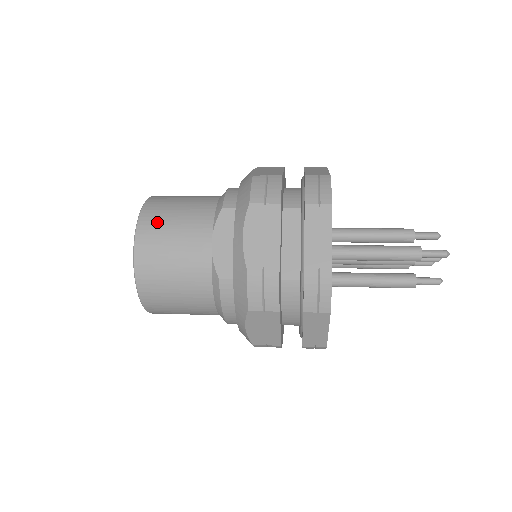
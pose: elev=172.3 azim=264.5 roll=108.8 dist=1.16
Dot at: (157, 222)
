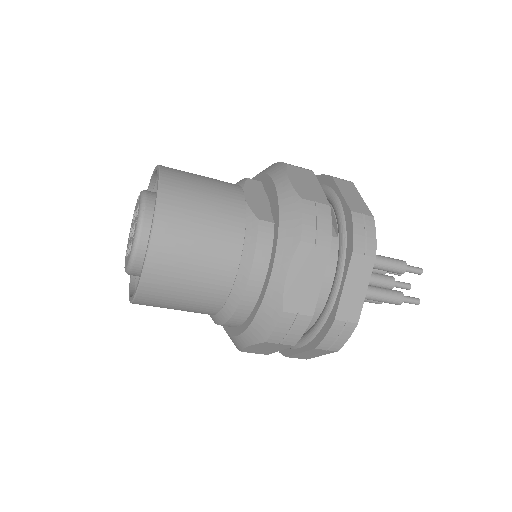
Dot at: (182, 171)
